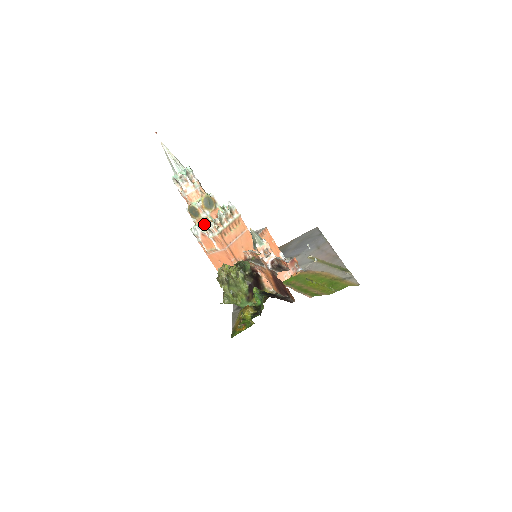
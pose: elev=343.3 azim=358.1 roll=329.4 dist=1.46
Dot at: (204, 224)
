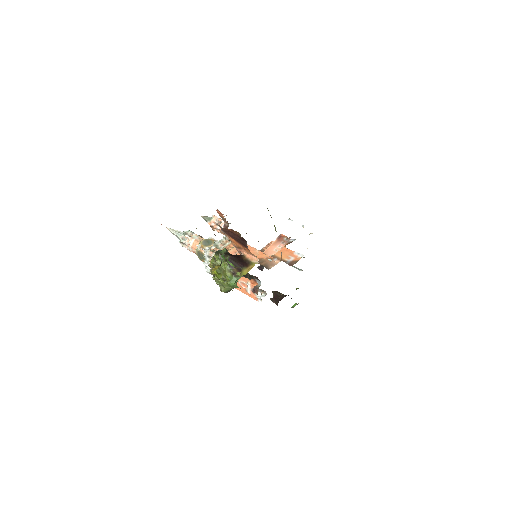
Dot at: (204, 255)
